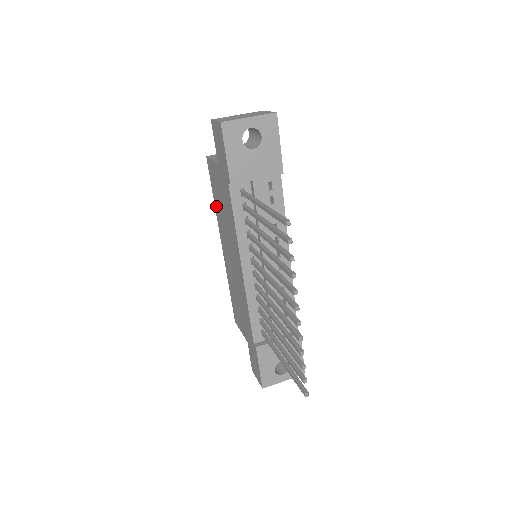
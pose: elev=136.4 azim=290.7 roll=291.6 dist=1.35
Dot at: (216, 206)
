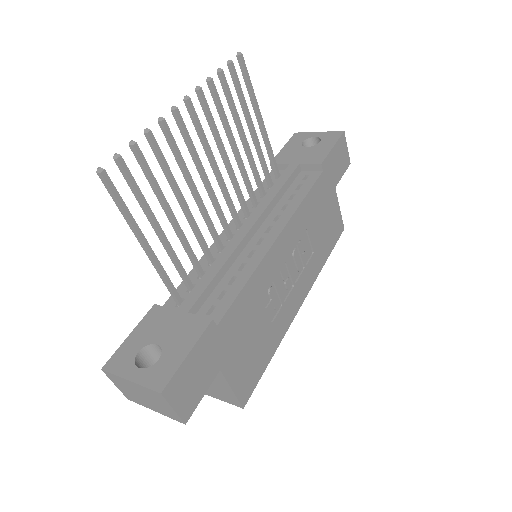
Dot at: occluded
